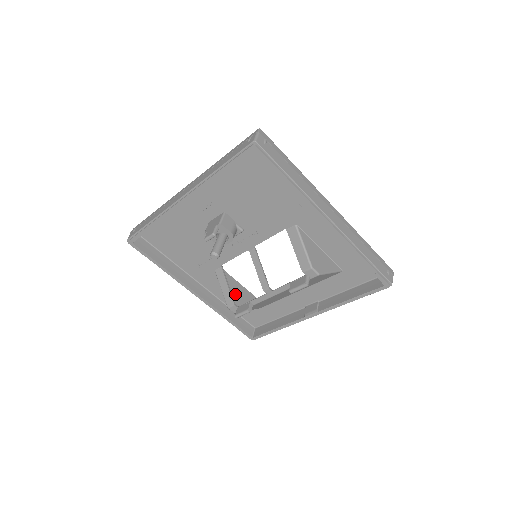
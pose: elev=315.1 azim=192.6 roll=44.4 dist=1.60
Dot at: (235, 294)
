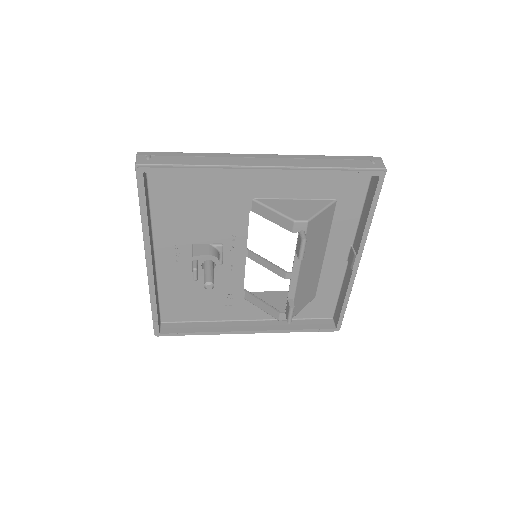
Dot at: (278, 304)
